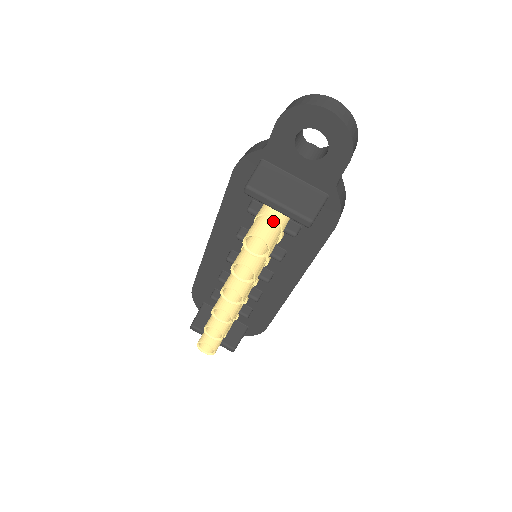
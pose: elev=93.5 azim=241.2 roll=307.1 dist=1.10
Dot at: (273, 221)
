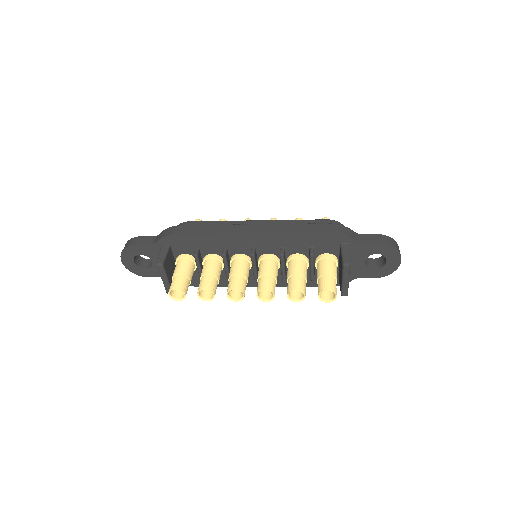
Dot at: occluded
